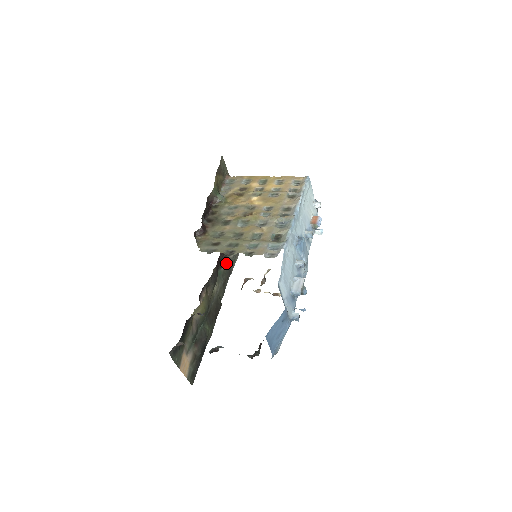
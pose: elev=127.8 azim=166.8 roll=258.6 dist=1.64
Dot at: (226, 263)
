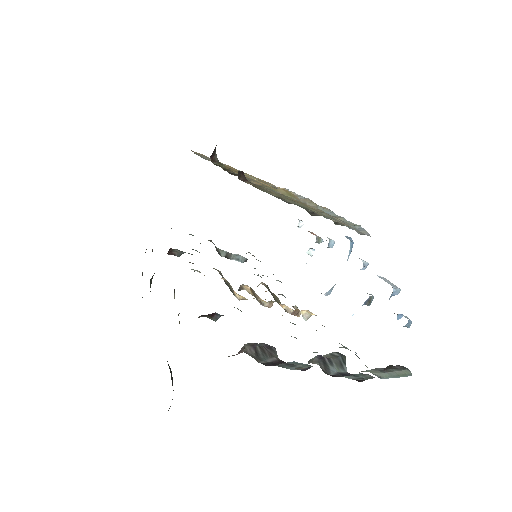
Dot at: occluded
